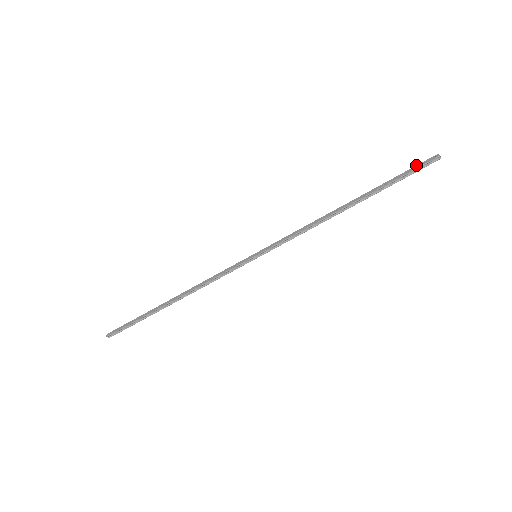
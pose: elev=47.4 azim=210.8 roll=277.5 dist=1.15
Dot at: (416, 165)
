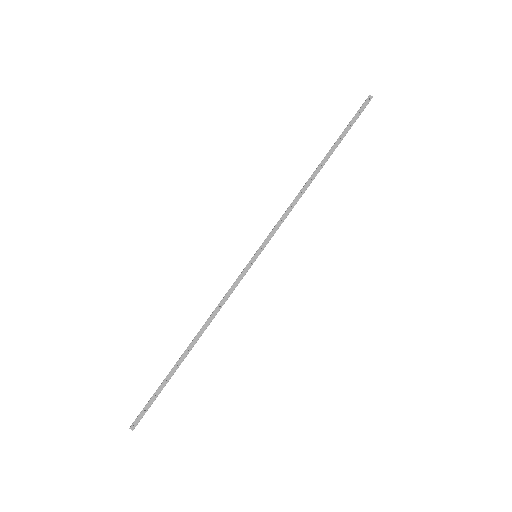
Dot at: (358, 111)
